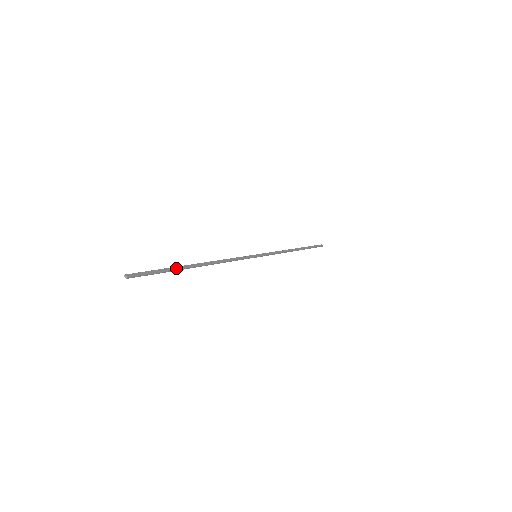
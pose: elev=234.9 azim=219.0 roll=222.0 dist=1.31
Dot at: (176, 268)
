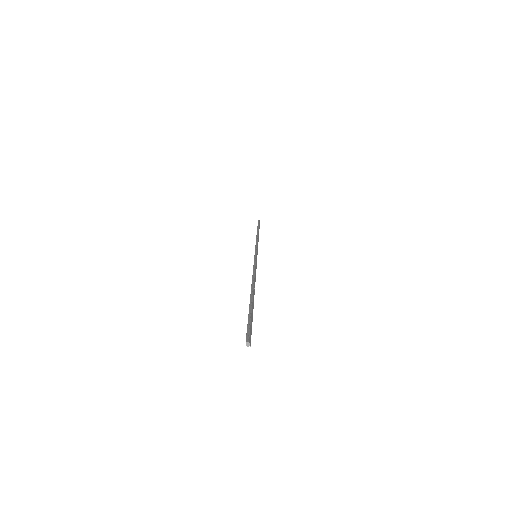
Dot at: (253, 306)
